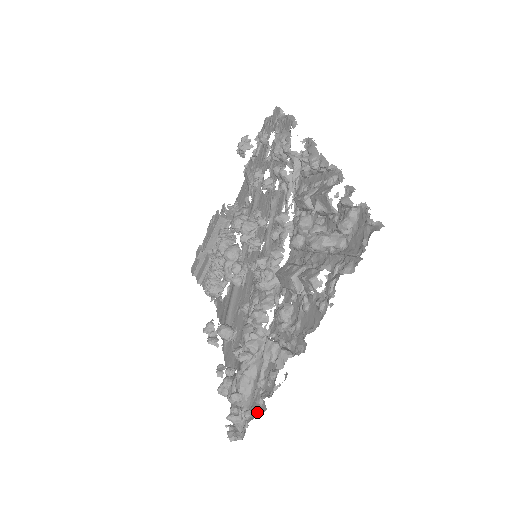
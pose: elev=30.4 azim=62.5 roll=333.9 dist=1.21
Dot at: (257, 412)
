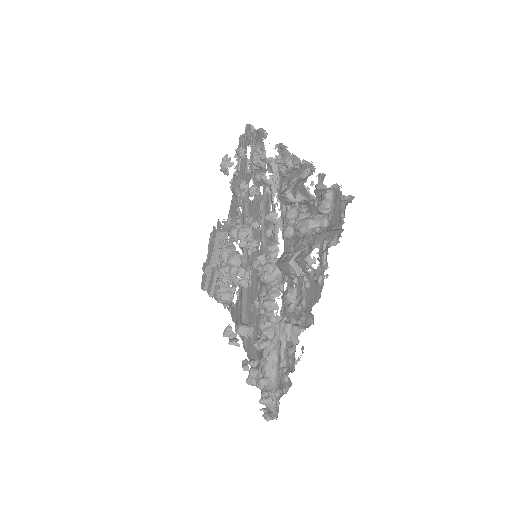
Dot at: (285, 389)
